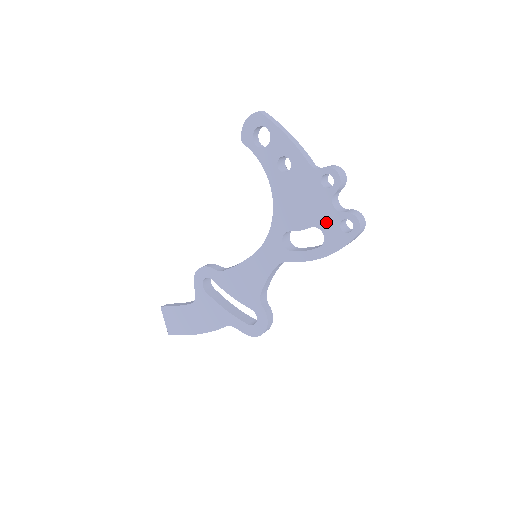
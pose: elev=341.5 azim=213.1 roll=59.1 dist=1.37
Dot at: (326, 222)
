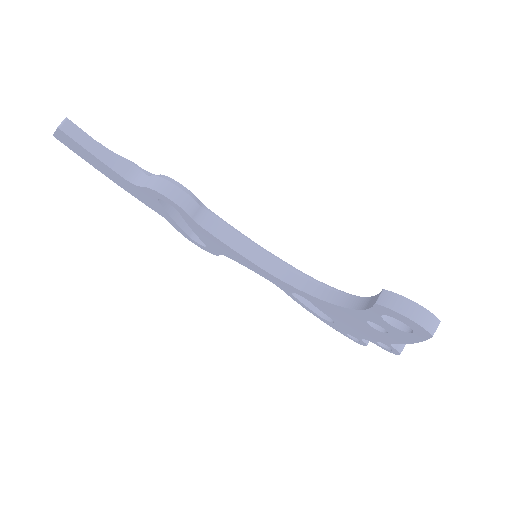
Dot at: (345, 329)
